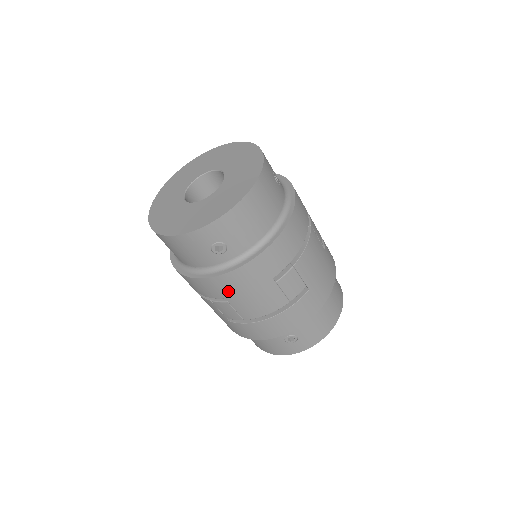
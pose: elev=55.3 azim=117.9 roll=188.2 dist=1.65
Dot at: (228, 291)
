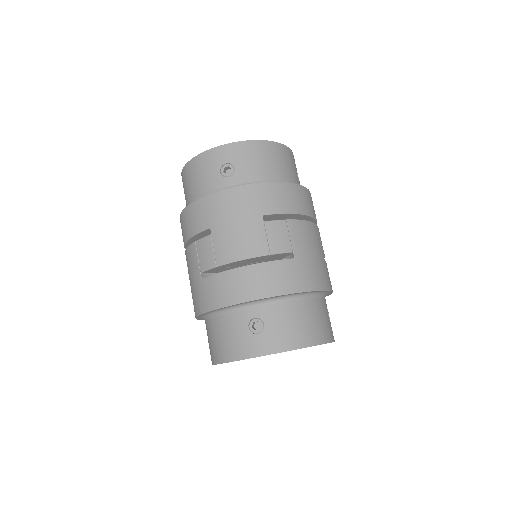
Dot at: (217, 216)
